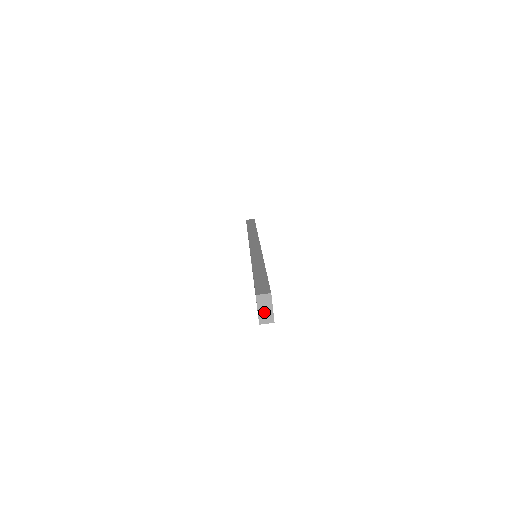
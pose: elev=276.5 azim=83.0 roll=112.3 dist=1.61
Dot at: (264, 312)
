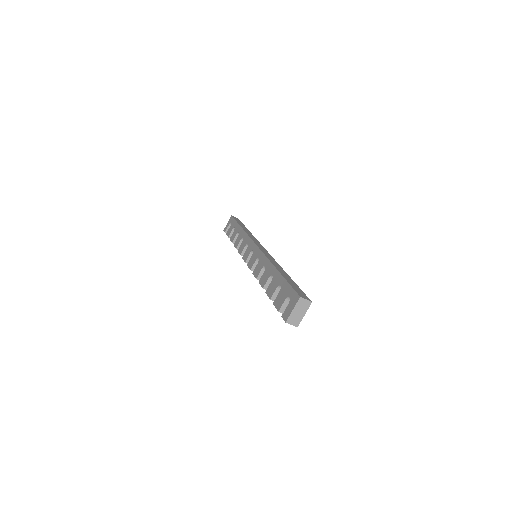
Dot at: (296, 314)
